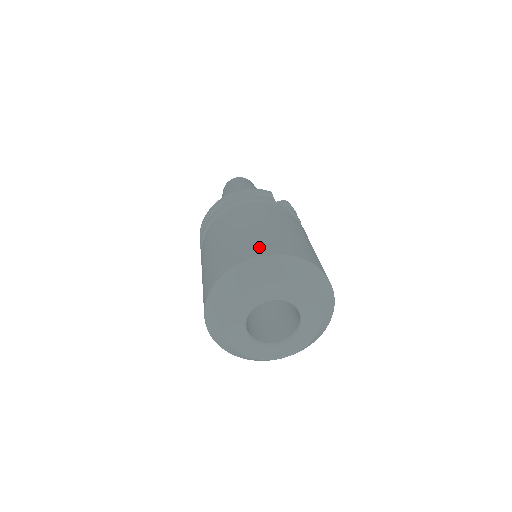
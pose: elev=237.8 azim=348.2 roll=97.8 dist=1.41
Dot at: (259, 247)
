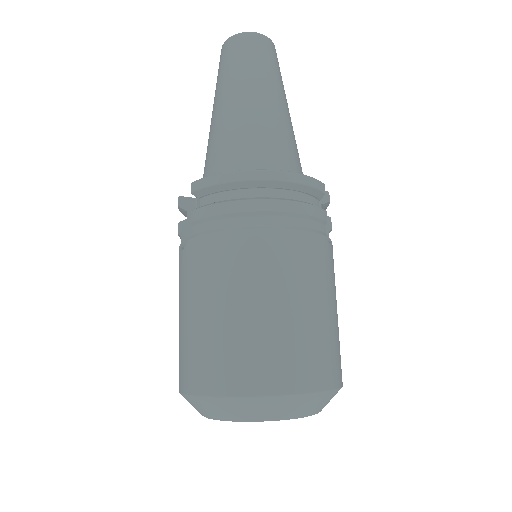
Dot at: (308, 369)
